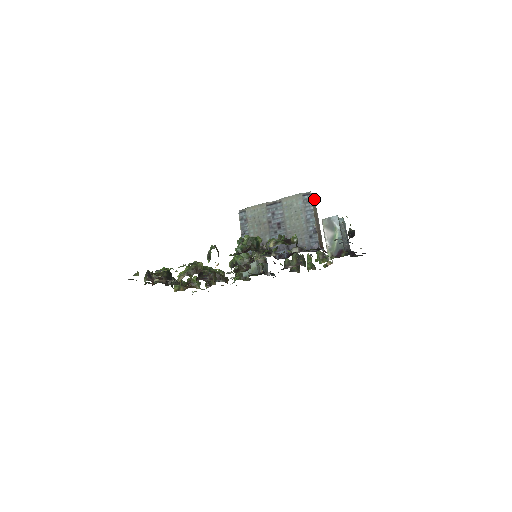
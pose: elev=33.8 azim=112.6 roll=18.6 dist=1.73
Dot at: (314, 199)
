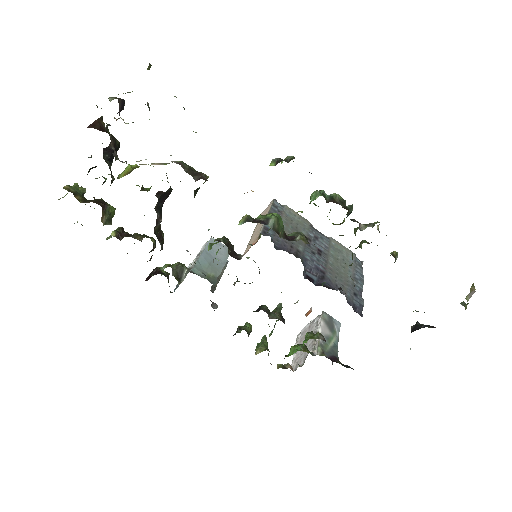
Dot at: occluded
